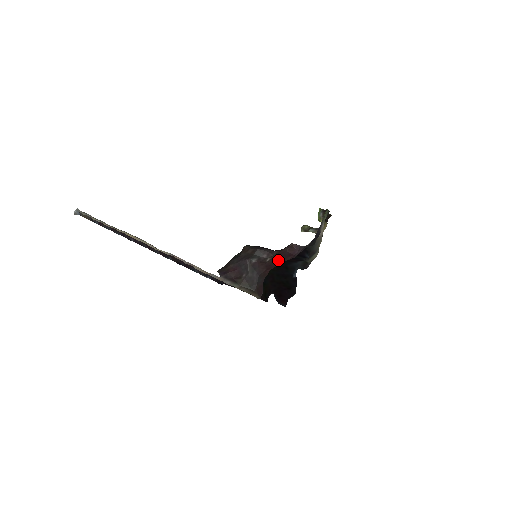
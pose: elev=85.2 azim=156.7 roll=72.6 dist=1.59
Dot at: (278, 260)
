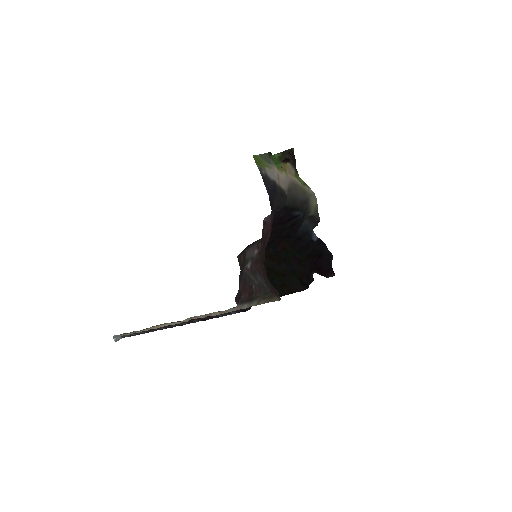
Dot at: (263, 248)
